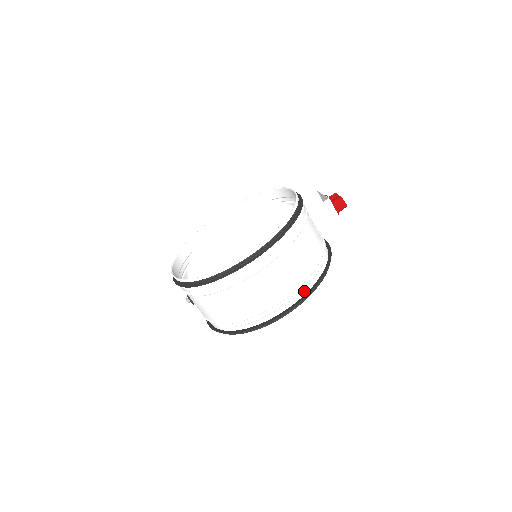
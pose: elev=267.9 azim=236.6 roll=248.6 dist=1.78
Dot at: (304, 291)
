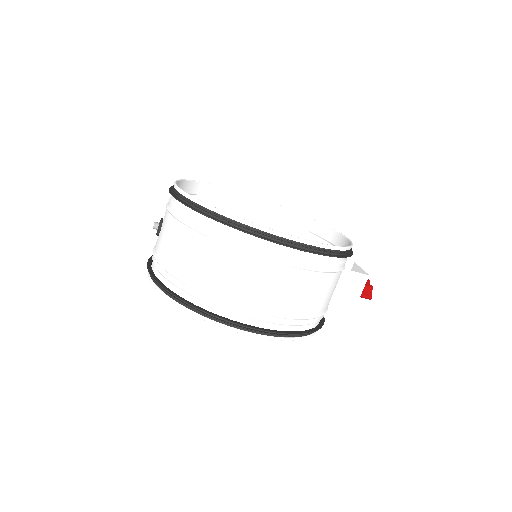
Dot at: (284, 327)
